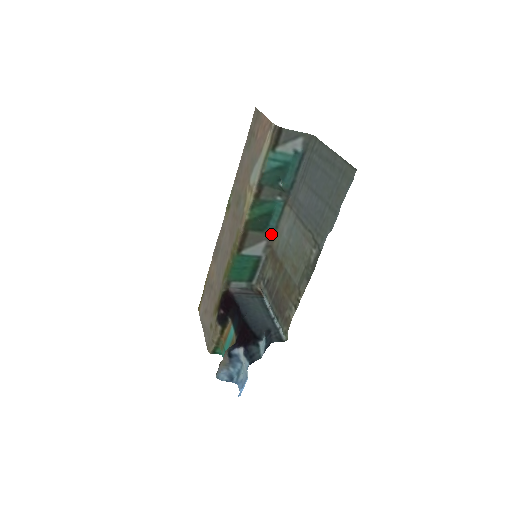
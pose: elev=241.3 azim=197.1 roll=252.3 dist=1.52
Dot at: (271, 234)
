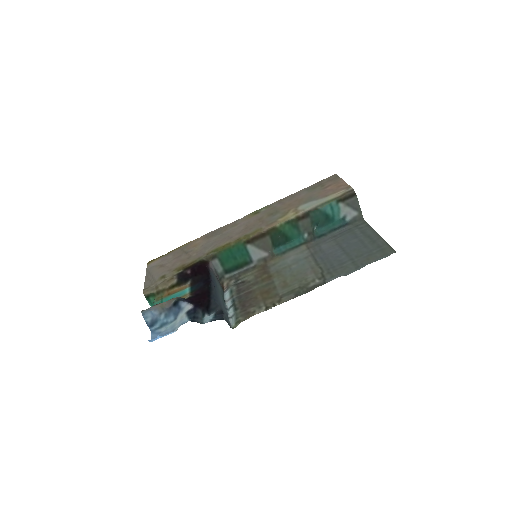
Dot at: (275, 254)
